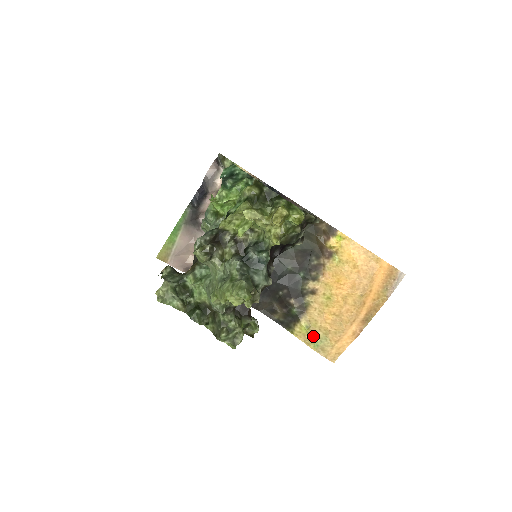
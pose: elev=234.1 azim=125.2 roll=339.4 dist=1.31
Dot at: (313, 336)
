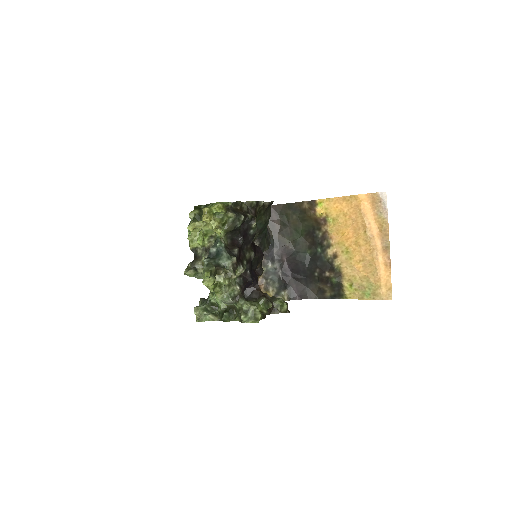
Dot at: (360, 289)
